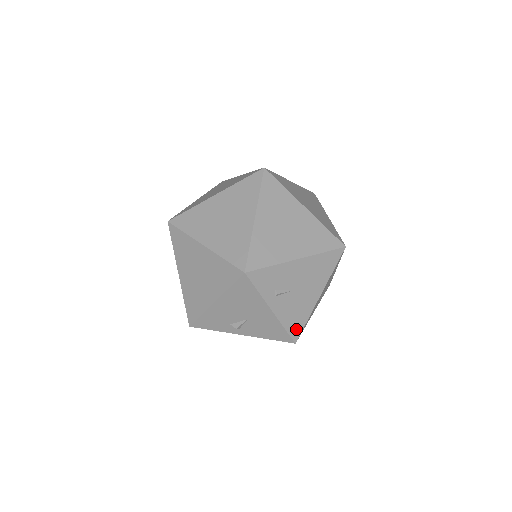
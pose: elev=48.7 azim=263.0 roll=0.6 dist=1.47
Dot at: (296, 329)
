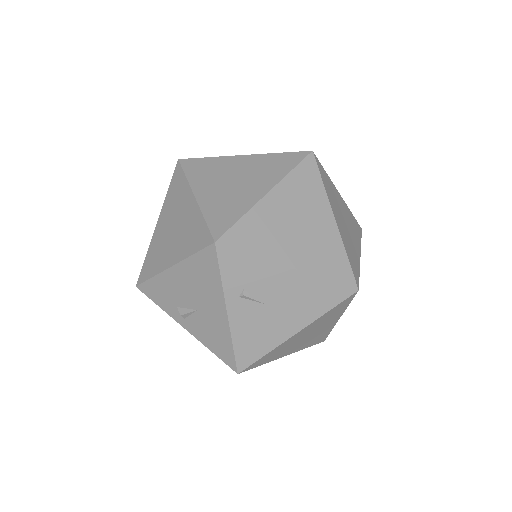
Dot at: (247, 356)
